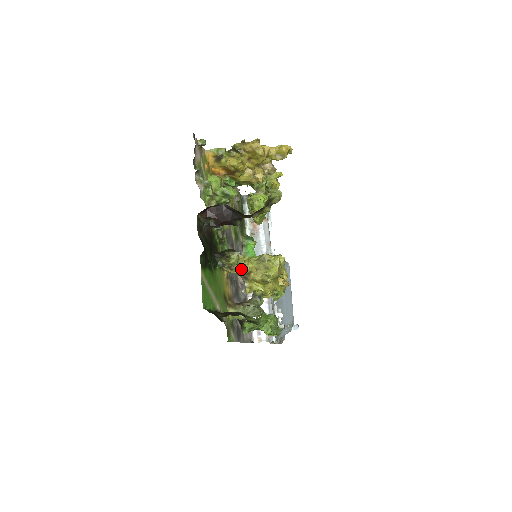
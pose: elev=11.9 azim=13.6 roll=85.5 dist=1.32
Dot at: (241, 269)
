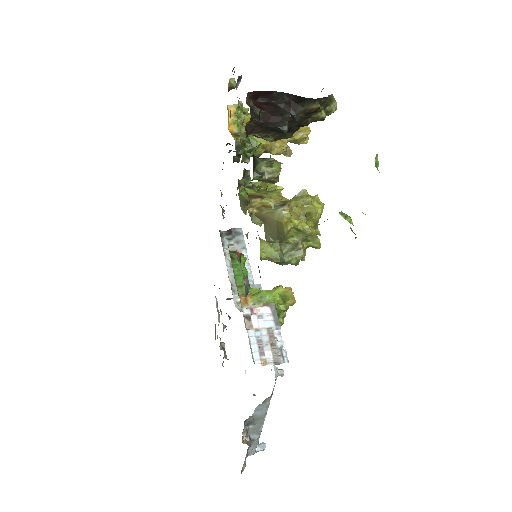
Dot at: (276, 197)
